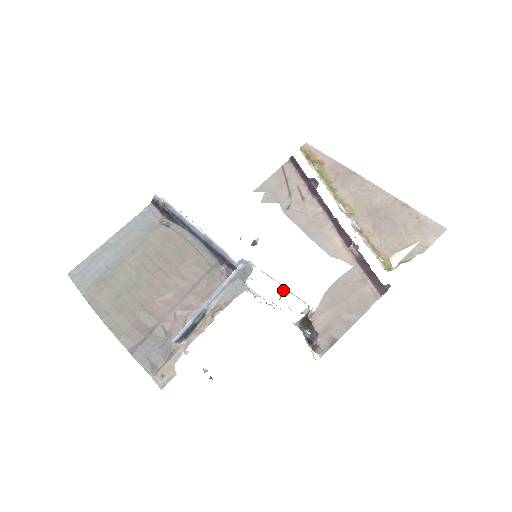
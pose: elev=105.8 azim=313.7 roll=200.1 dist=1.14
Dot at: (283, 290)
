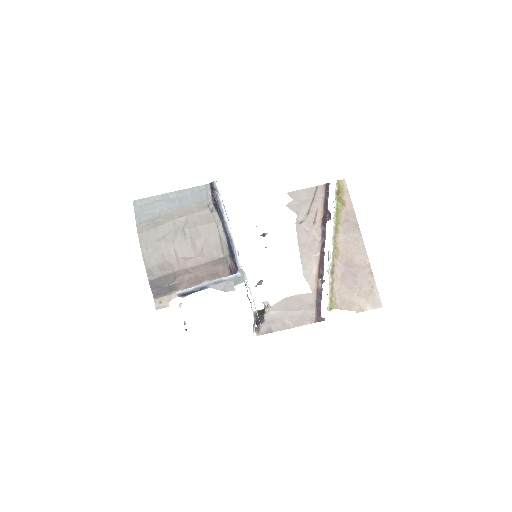
Dot at: (260, 284)
